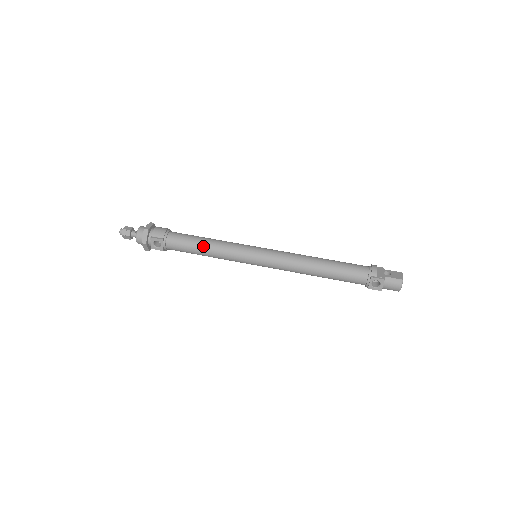
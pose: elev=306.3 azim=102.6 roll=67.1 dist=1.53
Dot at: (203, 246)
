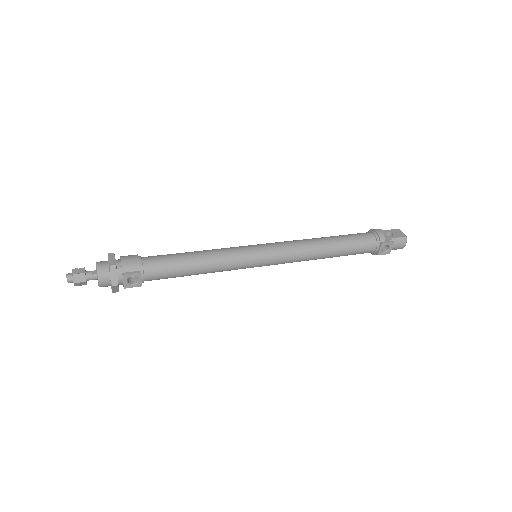
Dot at: (195, 264)
